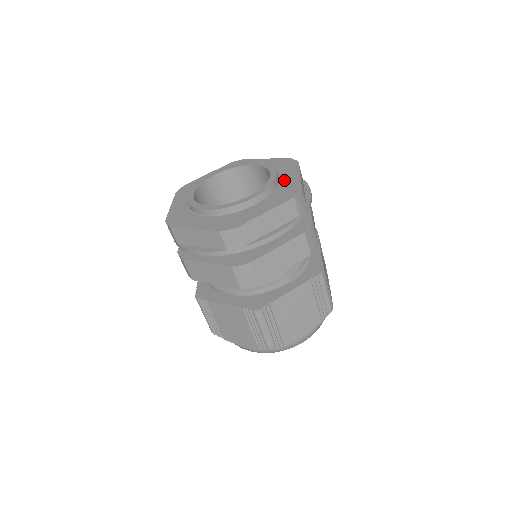
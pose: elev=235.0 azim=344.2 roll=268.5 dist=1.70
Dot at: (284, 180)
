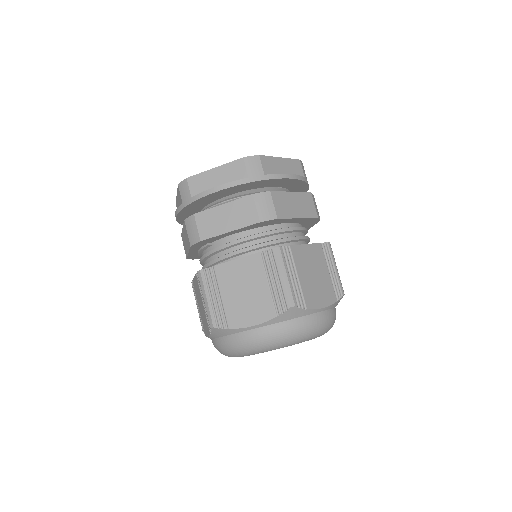
Dot at: occluded
